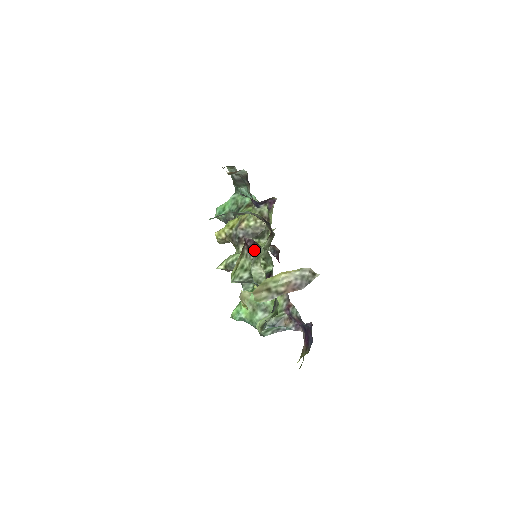
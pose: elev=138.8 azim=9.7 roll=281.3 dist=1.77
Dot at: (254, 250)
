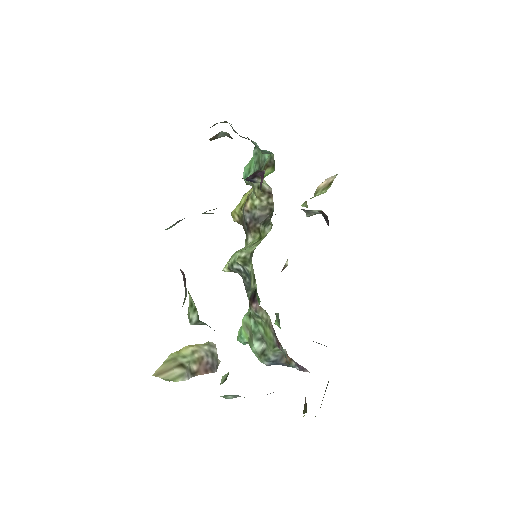
Dot at: (185, 291)
